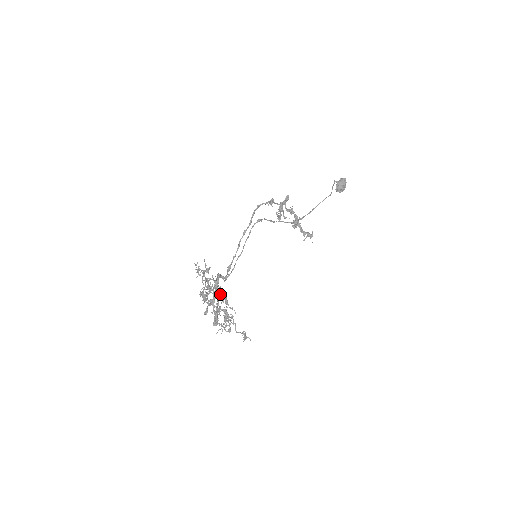
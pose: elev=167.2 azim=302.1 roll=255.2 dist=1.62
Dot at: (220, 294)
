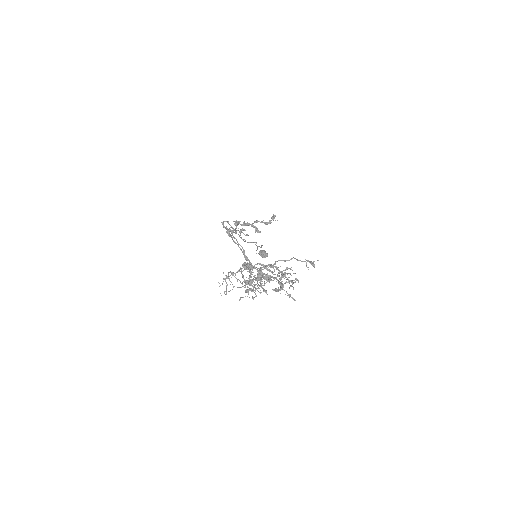
Dot at: (259, 268)
